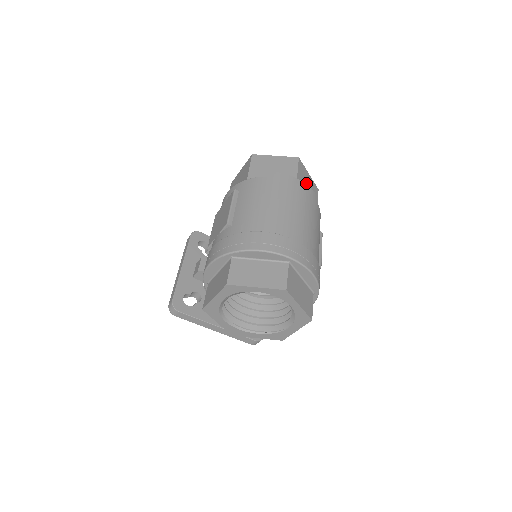
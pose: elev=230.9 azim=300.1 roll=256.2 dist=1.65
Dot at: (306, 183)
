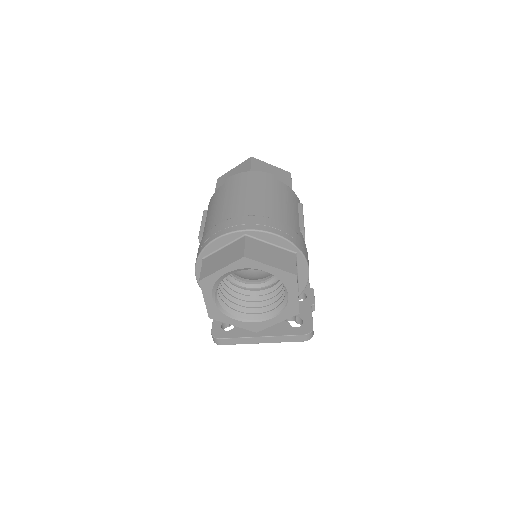
Dot at: (267, 172)
